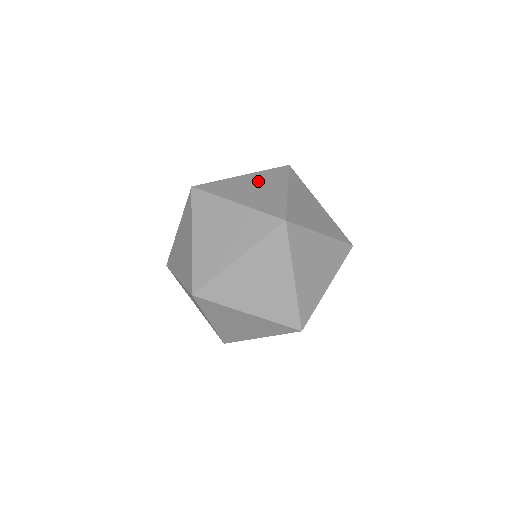
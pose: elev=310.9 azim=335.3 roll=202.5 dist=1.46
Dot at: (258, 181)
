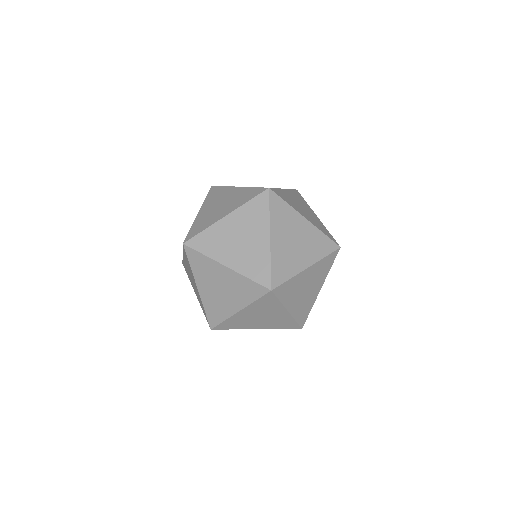
Dot at: (306, 237)
